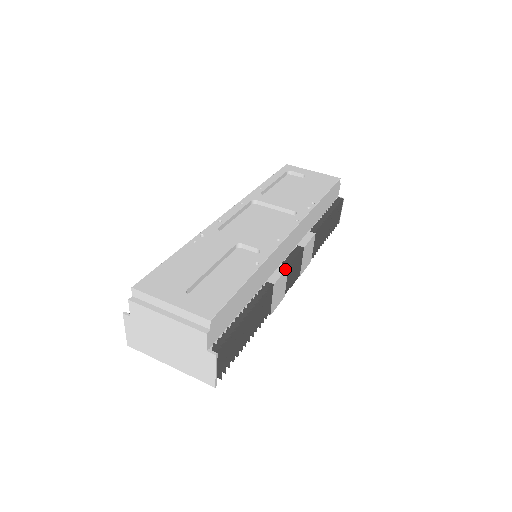
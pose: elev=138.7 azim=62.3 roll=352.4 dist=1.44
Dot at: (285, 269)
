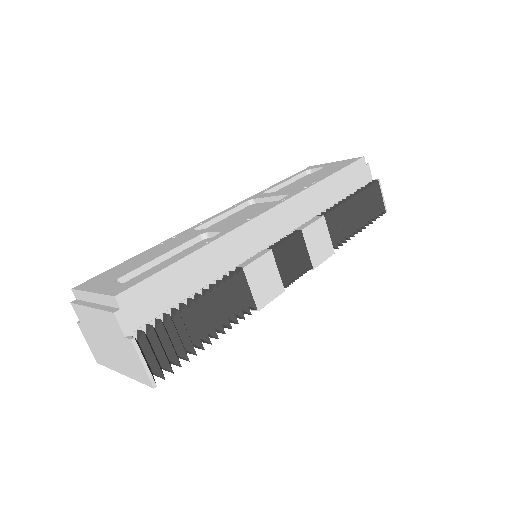
Dot at: (266, 252)
